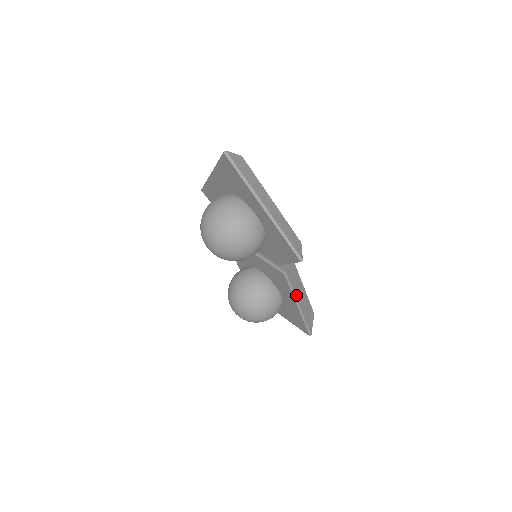
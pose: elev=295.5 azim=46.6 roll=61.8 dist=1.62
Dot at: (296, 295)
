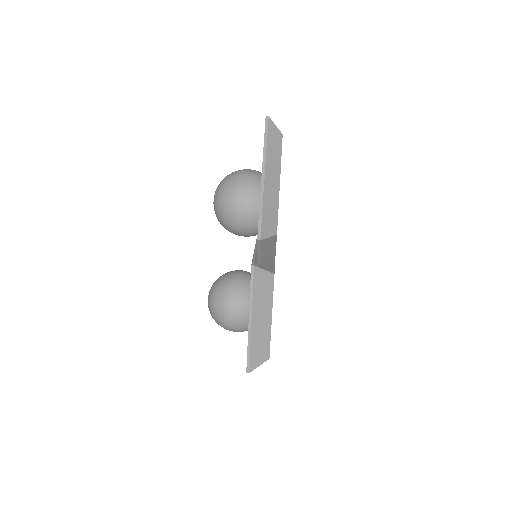
Dot at: (254, 304)
